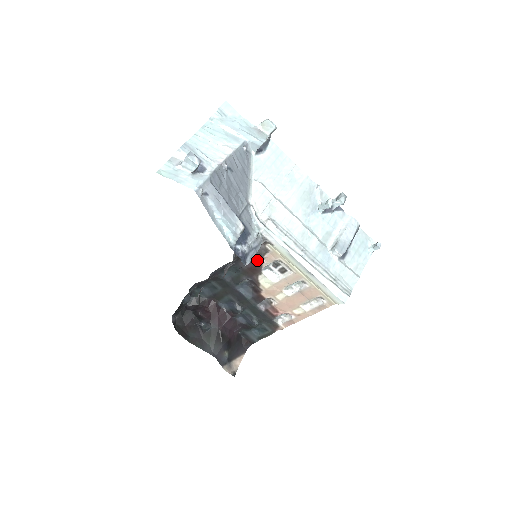
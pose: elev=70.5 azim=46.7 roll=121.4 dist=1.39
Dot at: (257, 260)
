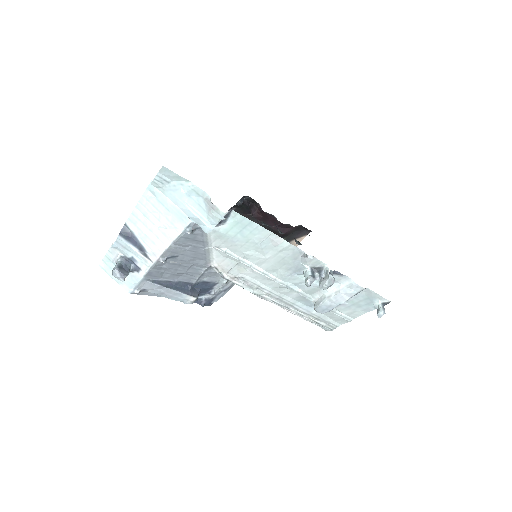
Dot at: occluded
